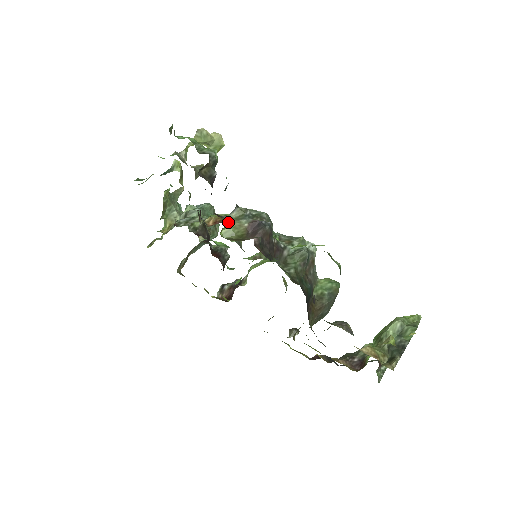
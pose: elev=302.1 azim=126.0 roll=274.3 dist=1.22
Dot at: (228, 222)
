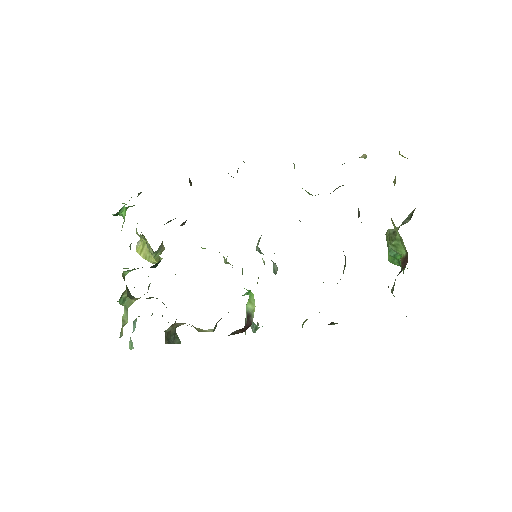
Dot at: occluded
